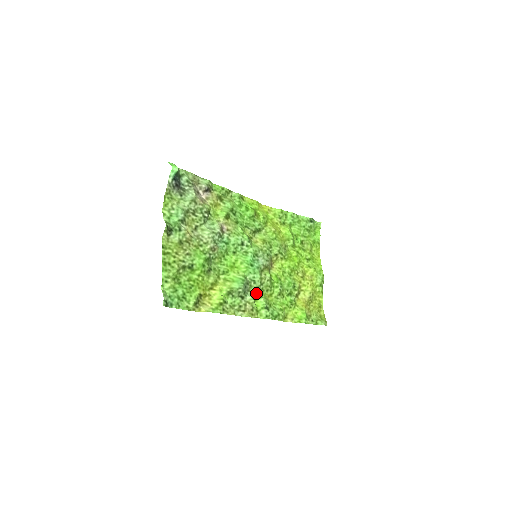
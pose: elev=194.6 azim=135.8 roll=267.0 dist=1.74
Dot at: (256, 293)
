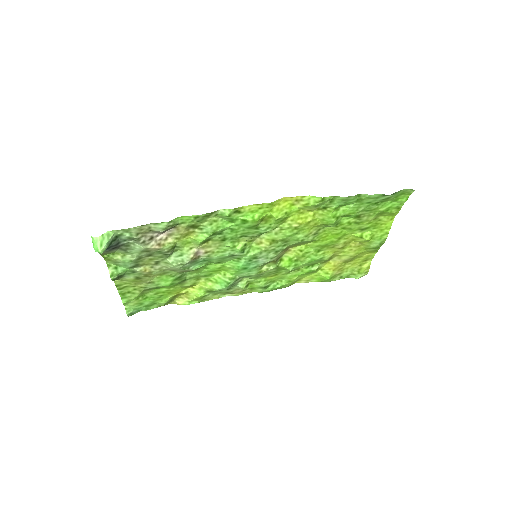
Dot at: (252, 280)
